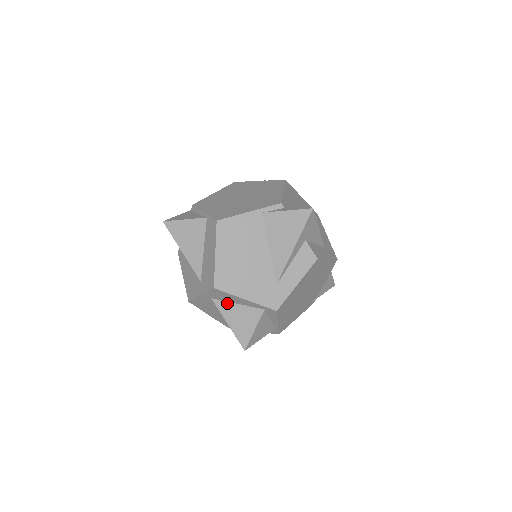
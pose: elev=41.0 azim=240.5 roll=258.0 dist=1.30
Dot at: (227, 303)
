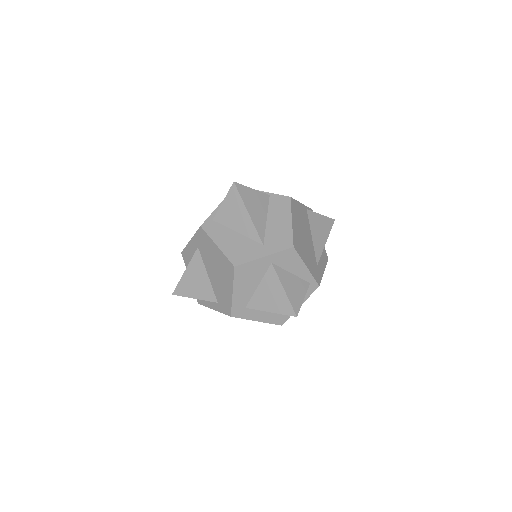
Dot at: (284, 270)
